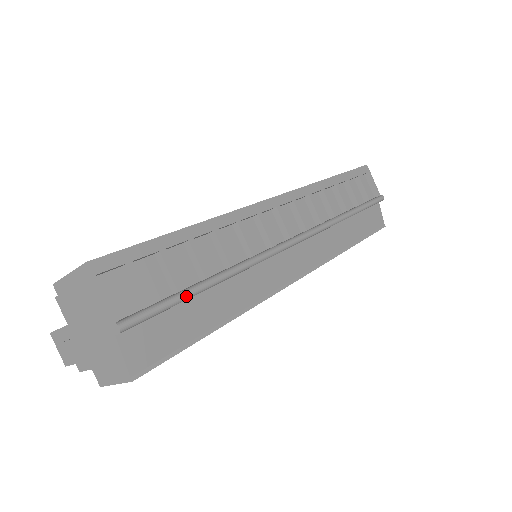
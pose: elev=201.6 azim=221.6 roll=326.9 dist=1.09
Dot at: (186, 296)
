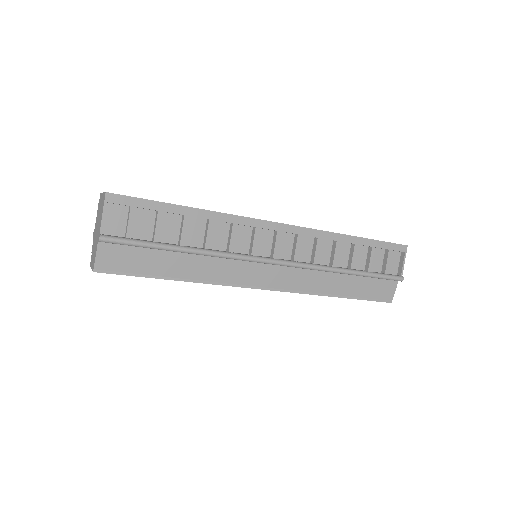
Dot at: (156, 247)
